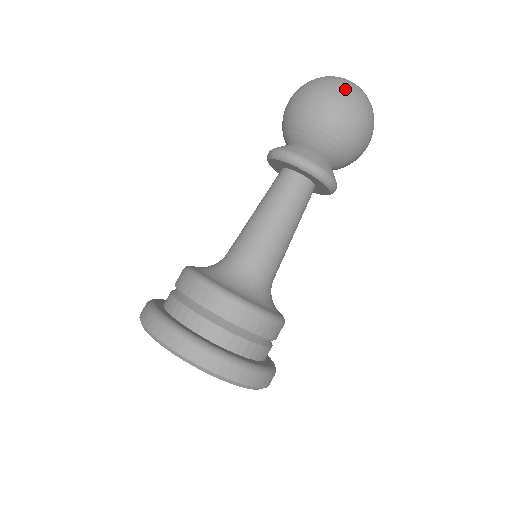
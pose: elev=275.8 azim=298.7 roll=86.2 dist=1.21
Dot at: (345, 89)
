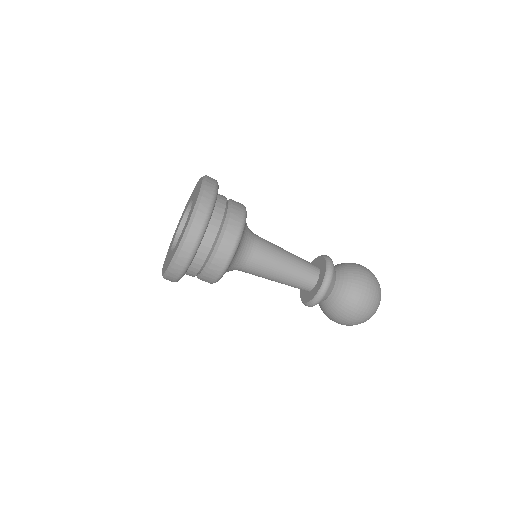
Dot at: occluded
